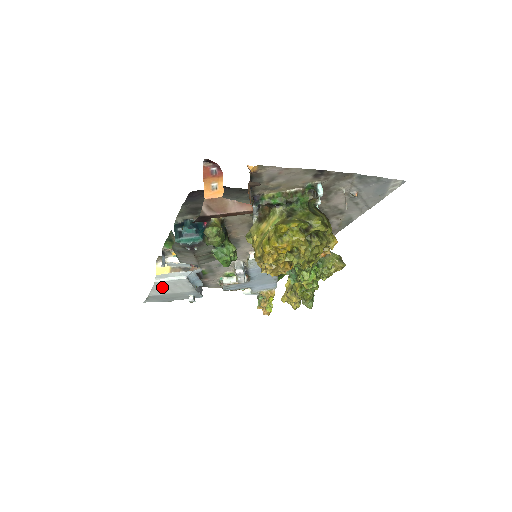
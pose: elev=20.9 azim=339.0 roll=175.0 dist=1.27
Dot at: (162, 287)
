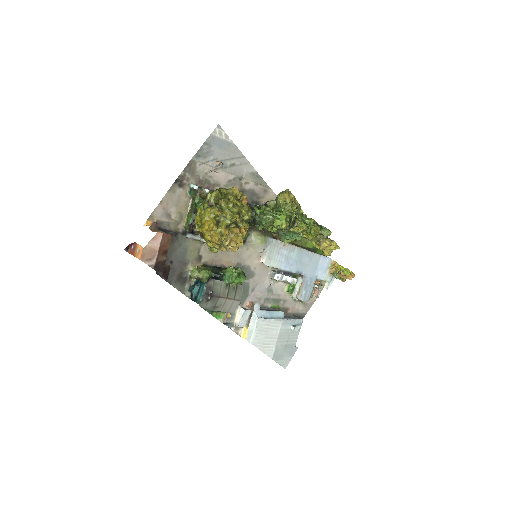
Dot at: (263, 342)
